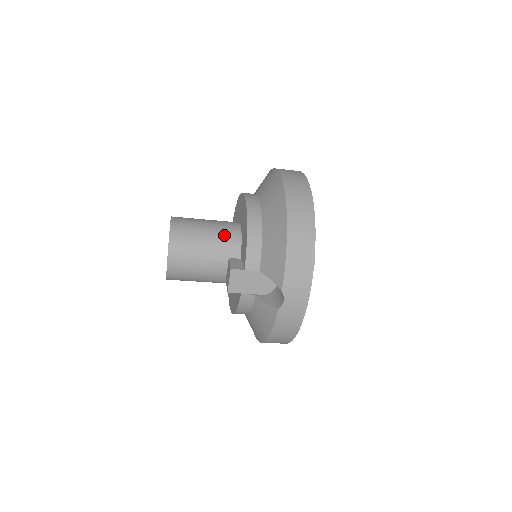
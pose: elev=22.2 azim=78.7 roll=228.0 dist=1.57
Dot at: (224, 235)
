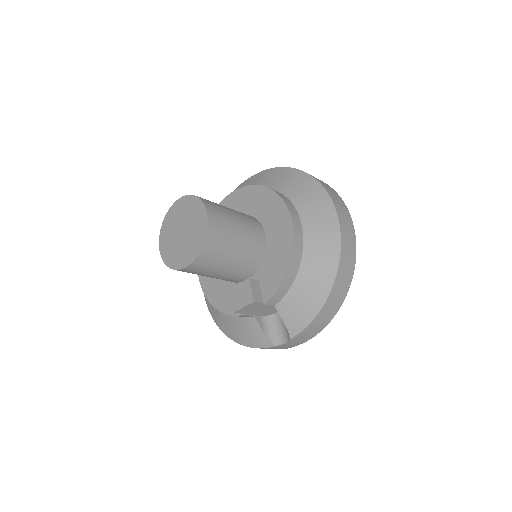
Dot at: (252, 249)
